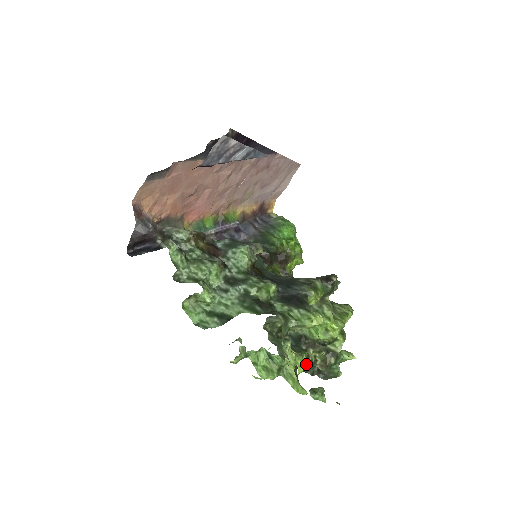
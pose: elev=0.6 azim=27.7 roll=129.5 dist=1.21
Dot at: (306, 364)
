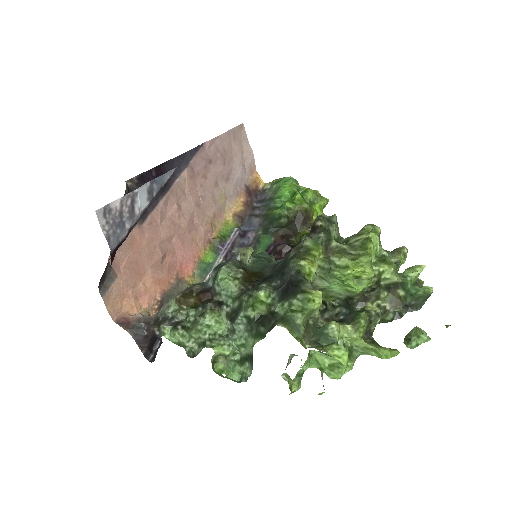
Dot at: (375, 322)
